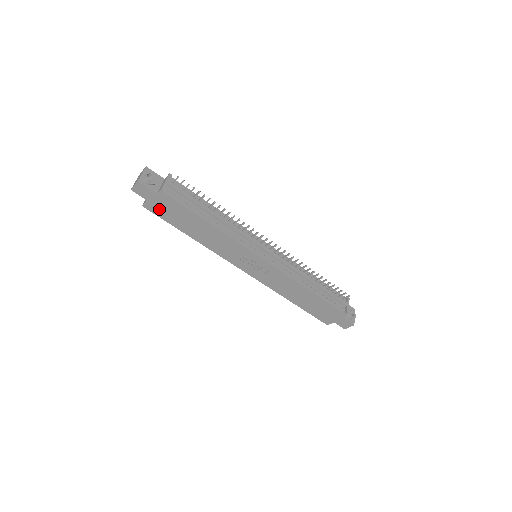
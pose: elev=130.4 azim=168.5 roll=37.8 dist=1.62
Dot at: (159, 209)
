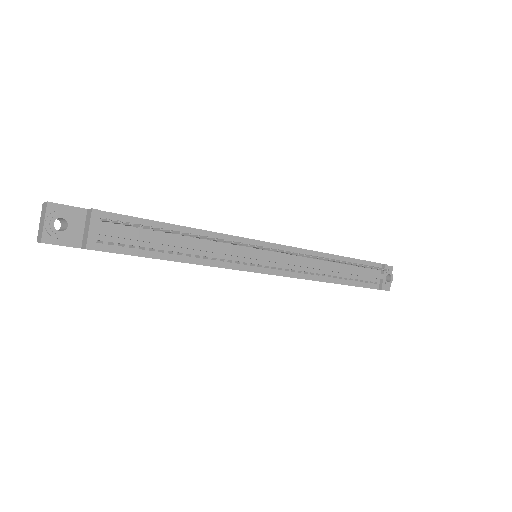
Dot at: occluded
